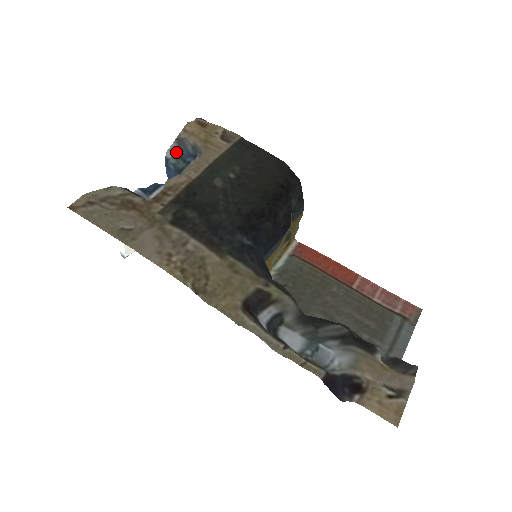
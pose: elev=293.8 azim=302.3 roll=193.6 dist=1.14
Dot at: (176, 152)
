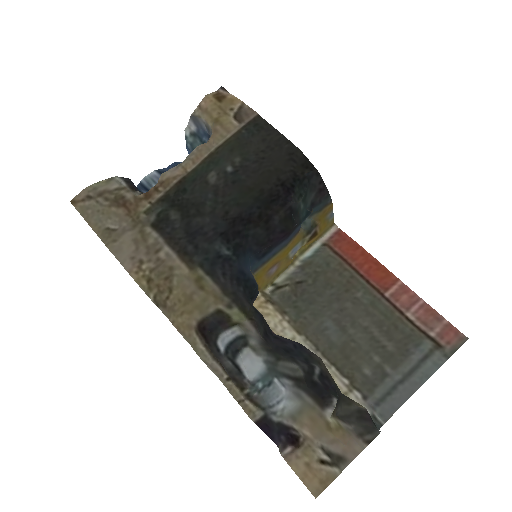
Dot at: (193, 130)
